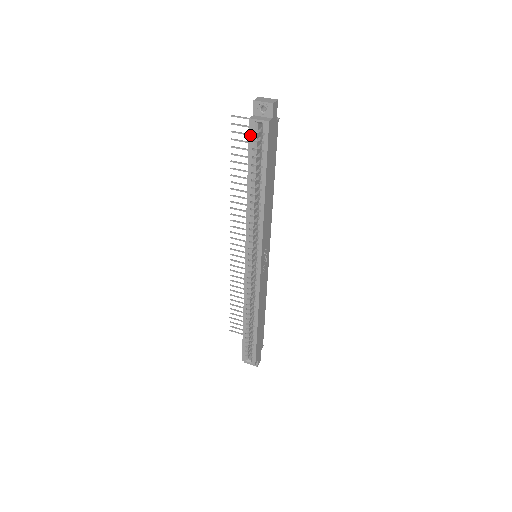
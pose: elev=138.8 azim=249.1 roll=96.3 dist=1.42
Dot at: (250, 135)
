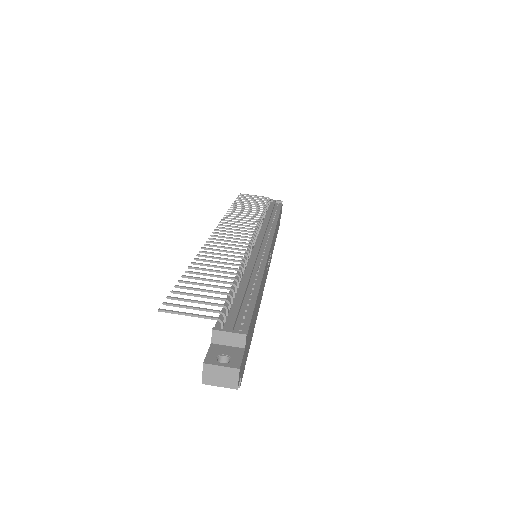
Dot at: occluded
